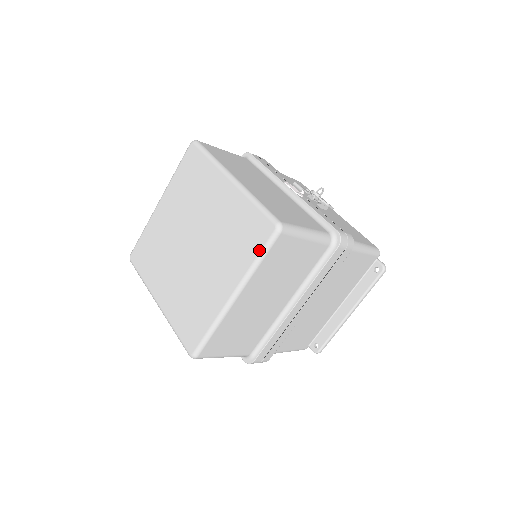
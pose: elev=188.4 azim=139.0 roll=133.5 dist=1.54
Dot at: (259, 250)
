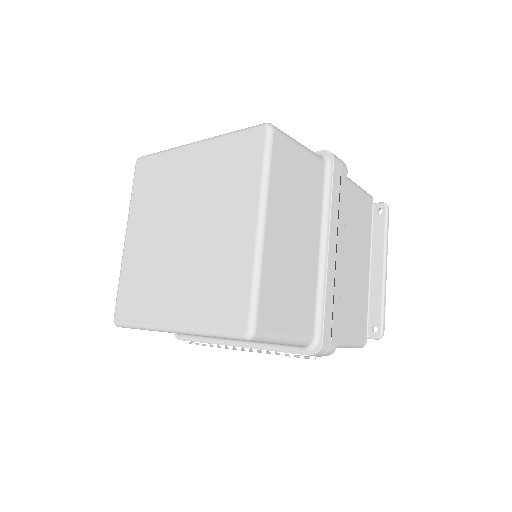
Dot at: (261, 159)
